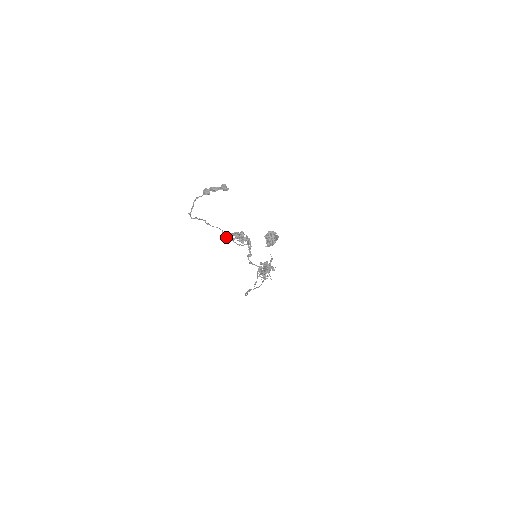
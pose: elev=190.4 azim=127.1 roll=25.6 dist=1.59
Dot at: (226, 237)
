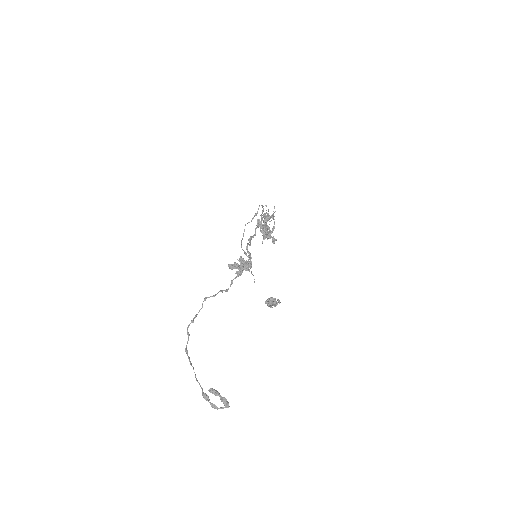
Dot at: (224, 290)
